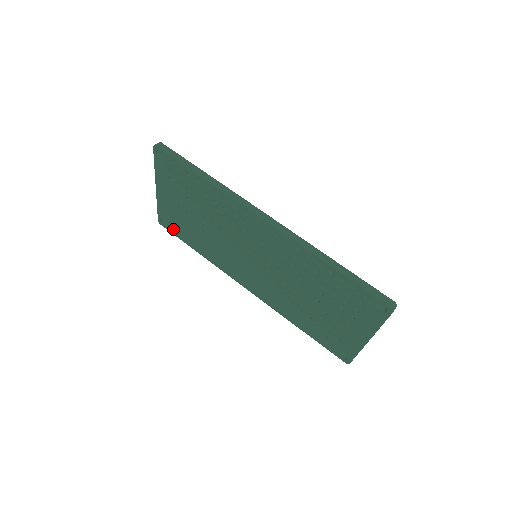
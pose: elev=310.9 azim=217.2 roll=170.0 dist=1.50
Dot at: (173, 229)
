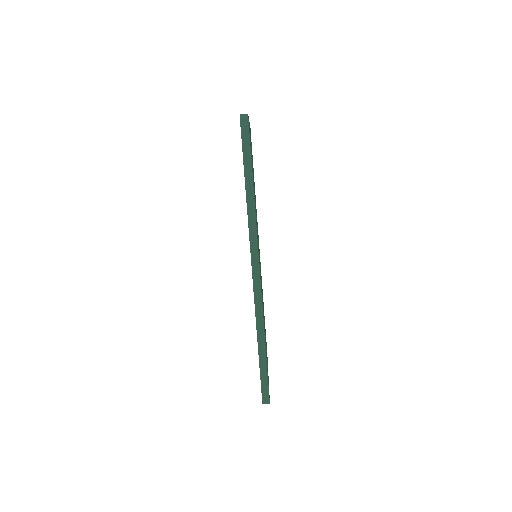
Dot at: occluded
